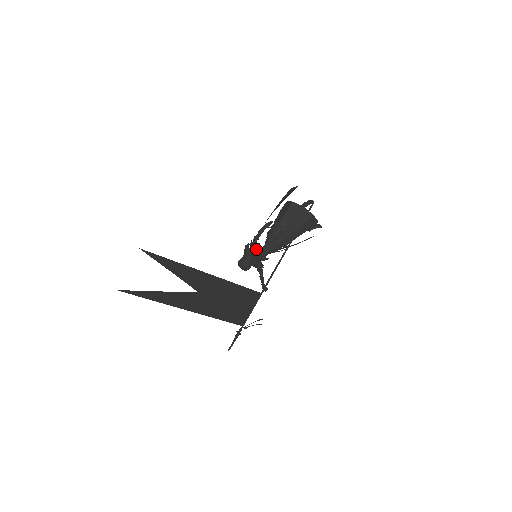
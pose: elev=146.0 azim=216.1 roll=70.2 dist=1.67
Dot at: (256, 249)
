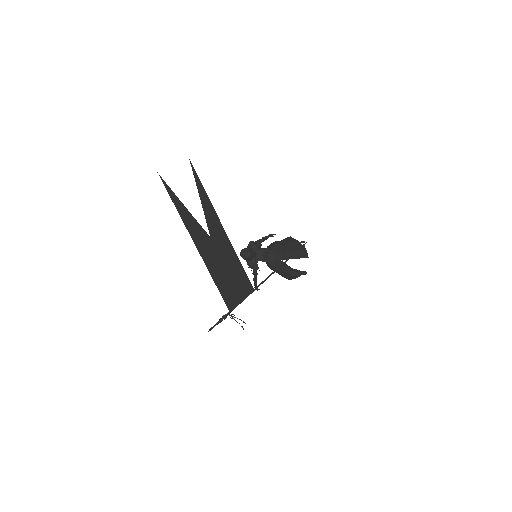
Dot at: (259, 248)
